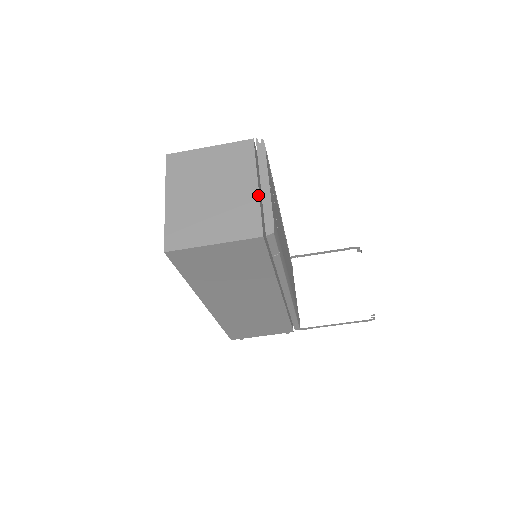
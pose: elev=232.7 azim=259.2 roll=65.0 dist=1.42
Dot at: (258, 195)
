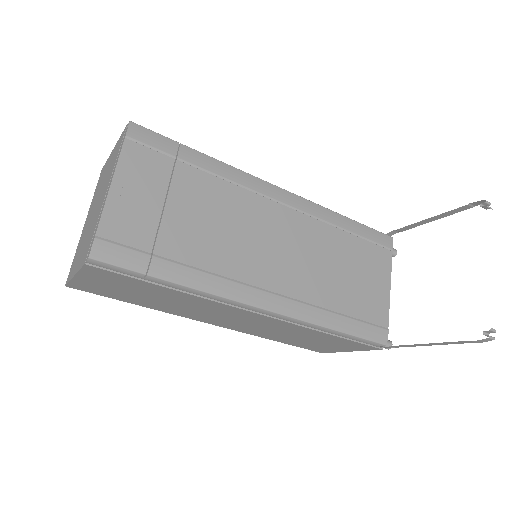
Dot at: (102, 205)
